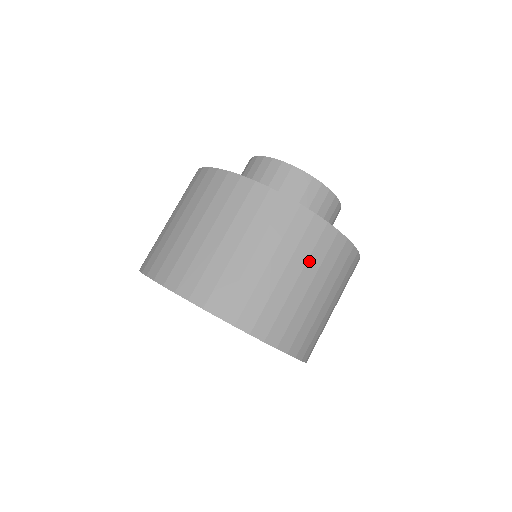
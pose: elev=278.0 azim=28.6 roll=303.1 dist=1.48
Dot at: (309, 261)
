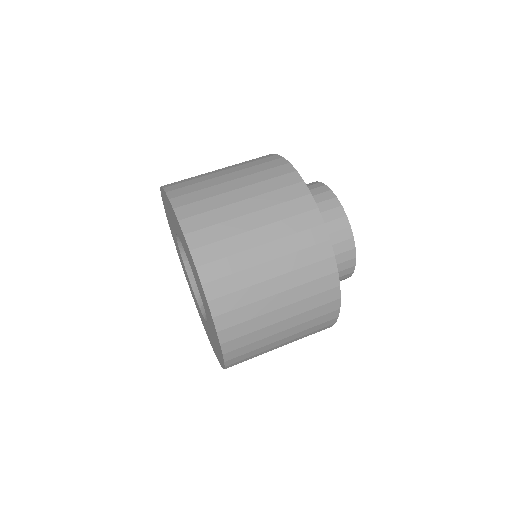
Dot at: (291, 256)
